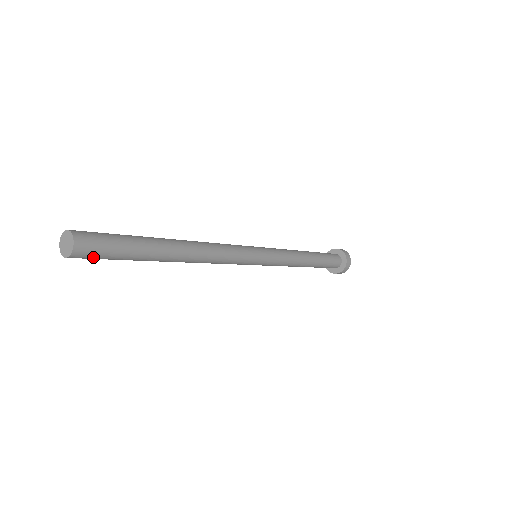
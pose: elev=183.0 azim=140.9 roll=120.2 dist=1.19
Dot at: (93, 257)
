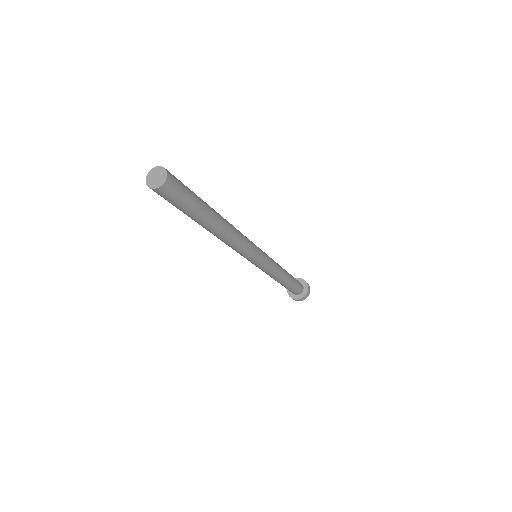
Dot at: (167, 198)
